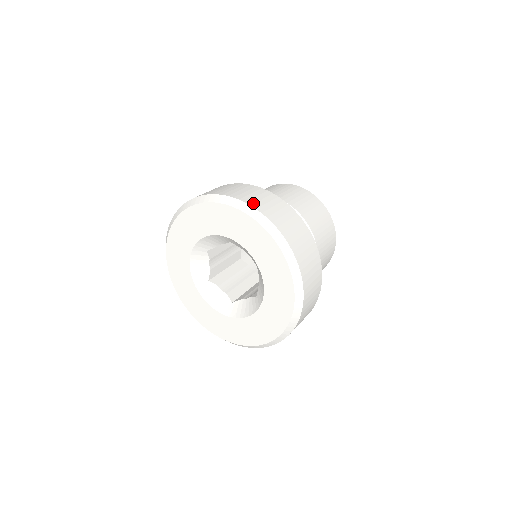
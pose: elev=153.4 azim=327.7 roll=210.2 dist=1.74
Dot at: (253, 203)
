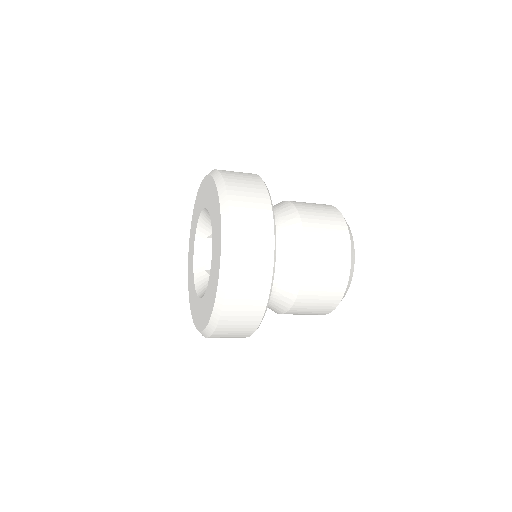
Dot at: (223, 170)
